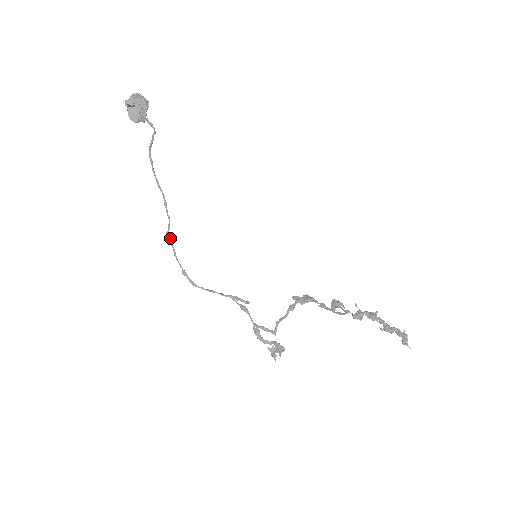
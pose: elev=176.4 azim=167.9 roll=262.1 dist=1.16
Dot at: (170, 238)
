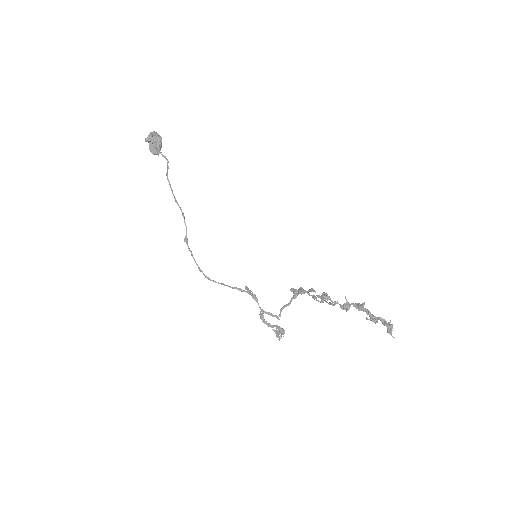
Dot at: (187, 243)
